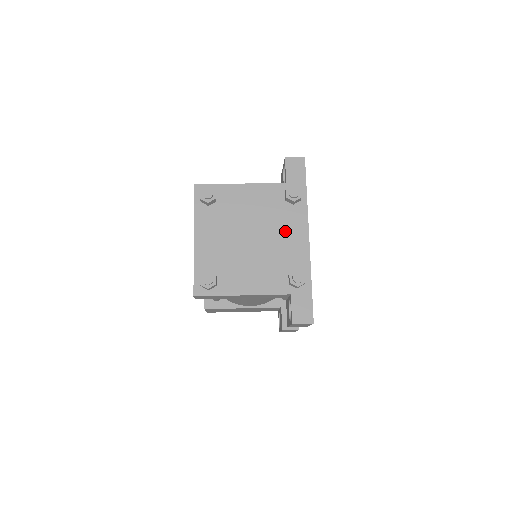
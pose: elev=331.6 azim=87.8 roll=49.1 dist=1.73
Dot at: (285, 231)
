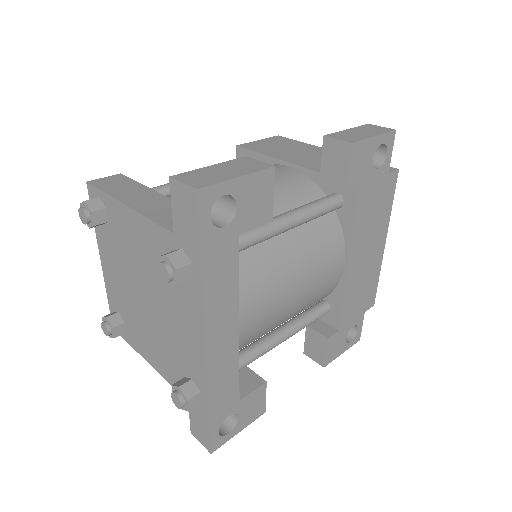
Dot at: (177, 316)
